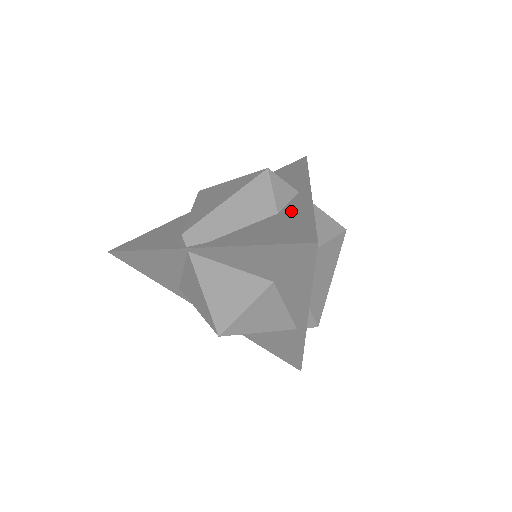
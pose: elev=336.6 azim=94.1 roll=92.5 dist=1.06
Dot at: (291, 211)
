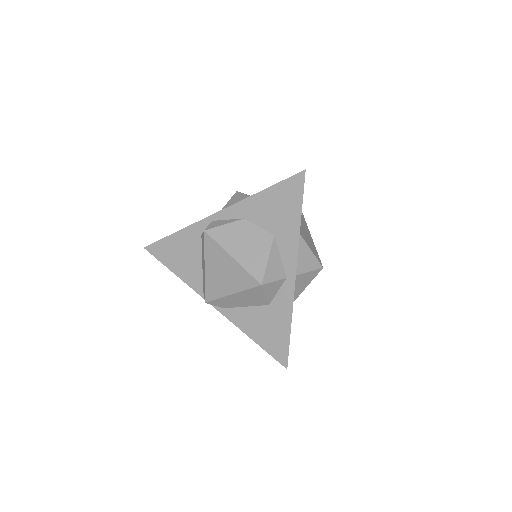
Dot at: (278, 311)
